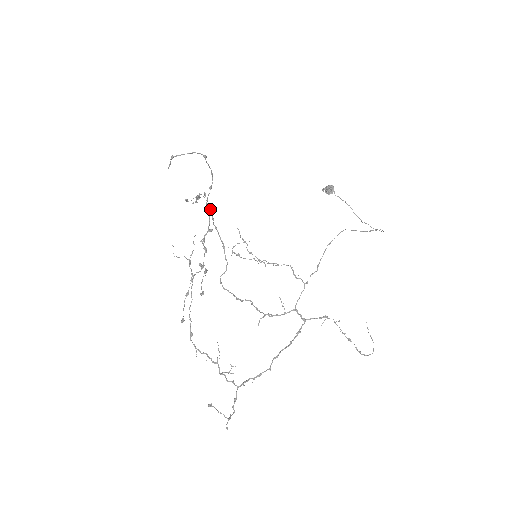
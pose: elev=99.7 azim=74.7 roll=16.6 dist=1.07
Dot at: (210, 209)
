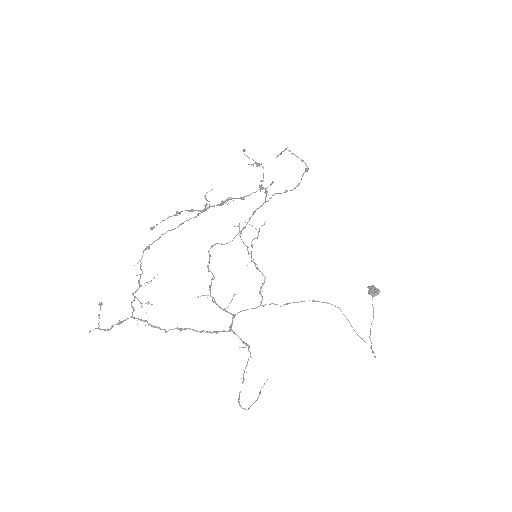
Dot at: (260, 187)
